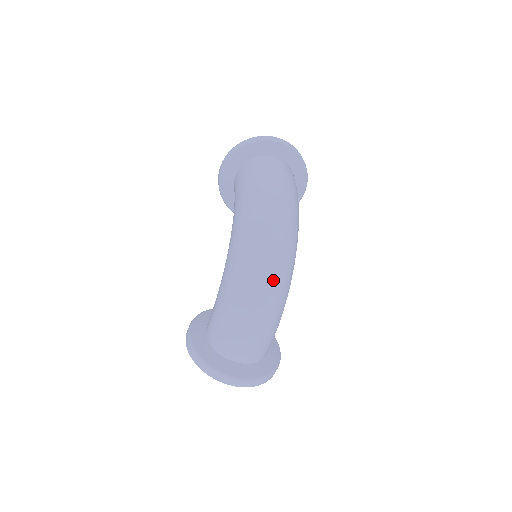
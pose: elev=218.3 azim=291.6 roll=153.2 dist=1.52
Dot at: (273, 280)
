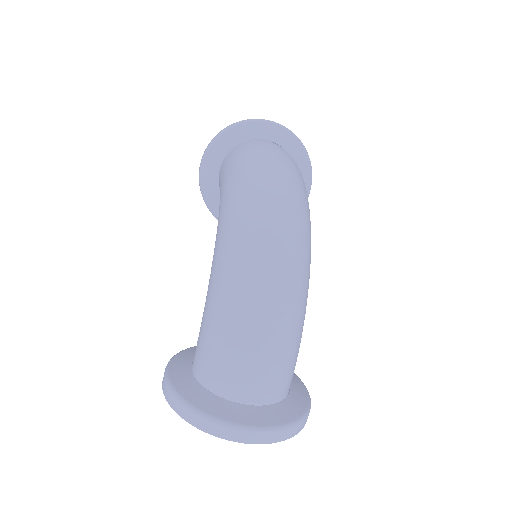
Dot at: (282, 263)
